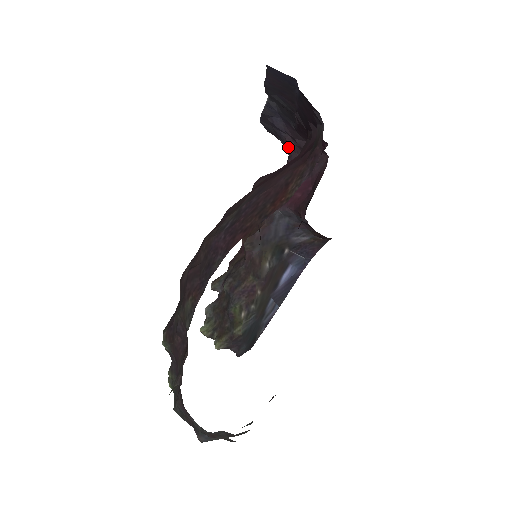
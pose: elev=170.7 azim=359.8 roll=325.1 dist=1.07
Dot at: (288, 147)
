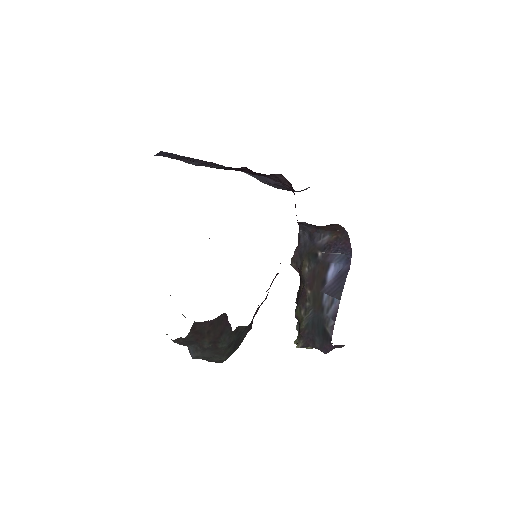
Dot at: occluded
